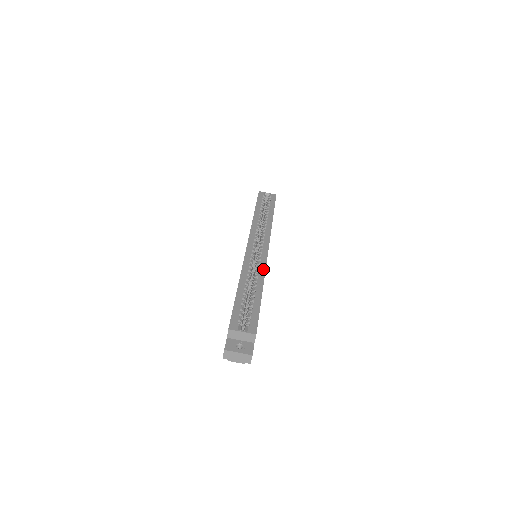
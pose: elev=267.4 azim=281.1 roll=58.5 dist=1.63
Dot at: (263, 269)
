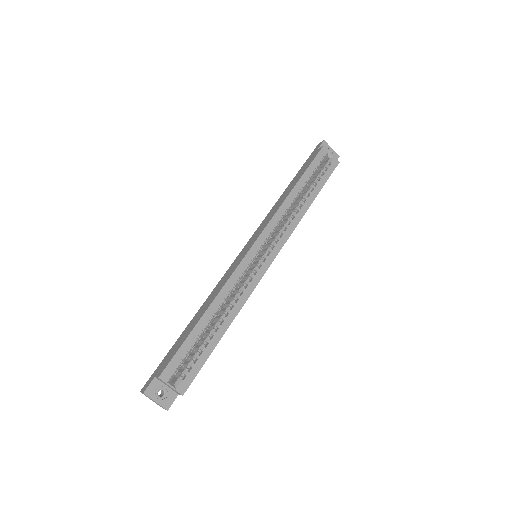
Dot at: (246, 296)
